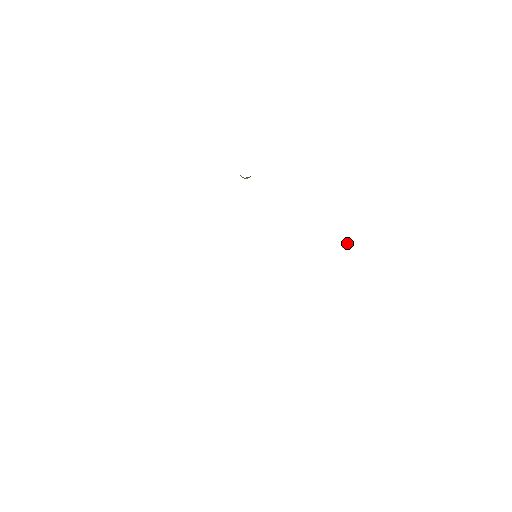
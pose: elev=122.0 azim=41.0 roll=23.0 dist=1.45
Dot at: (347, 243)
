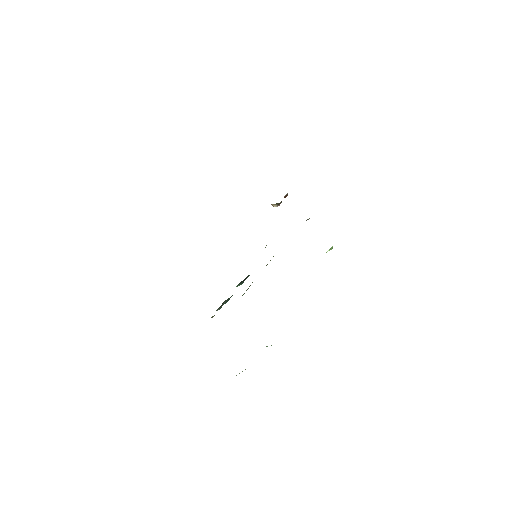
Dot at: (329, 250)
